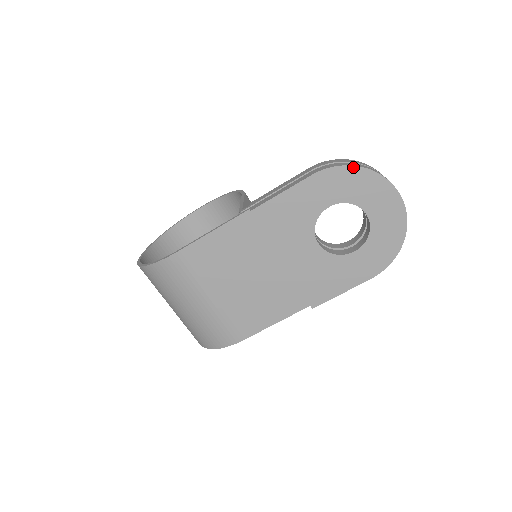
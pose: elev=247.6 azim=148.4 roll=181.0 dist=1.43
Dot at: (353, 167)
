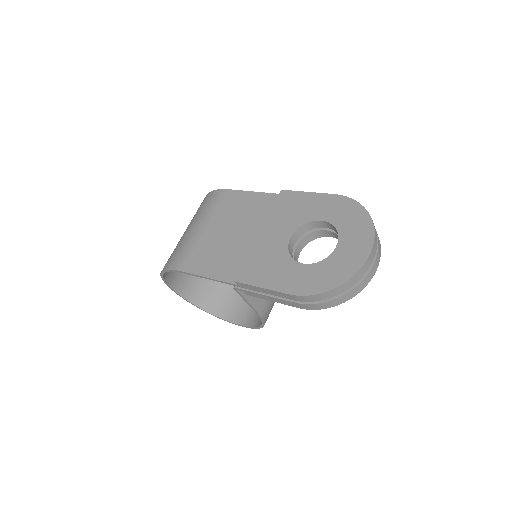
Dot at: (362, 207)
